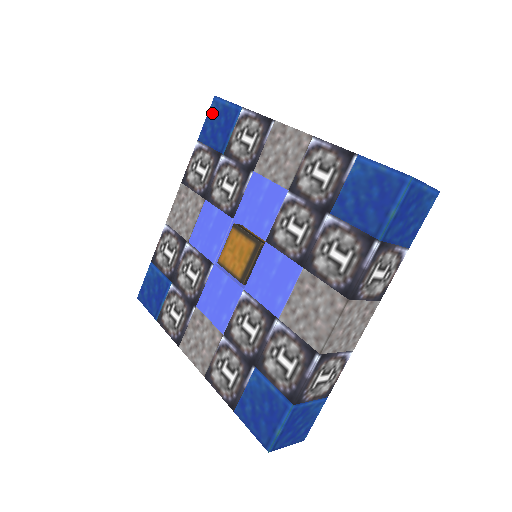
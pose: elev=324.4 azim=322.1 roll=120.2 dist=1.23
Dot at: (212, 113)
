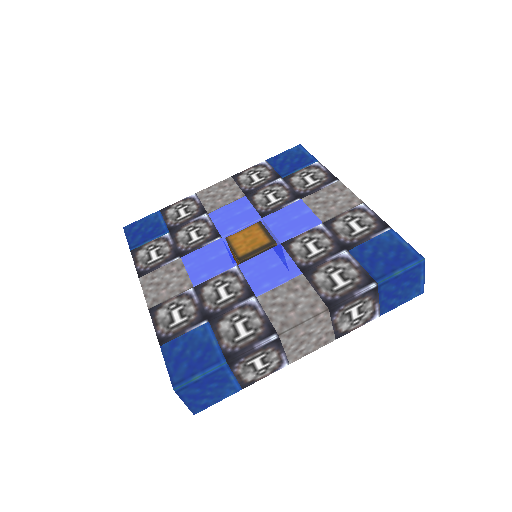
Dot at: (291, 152)
